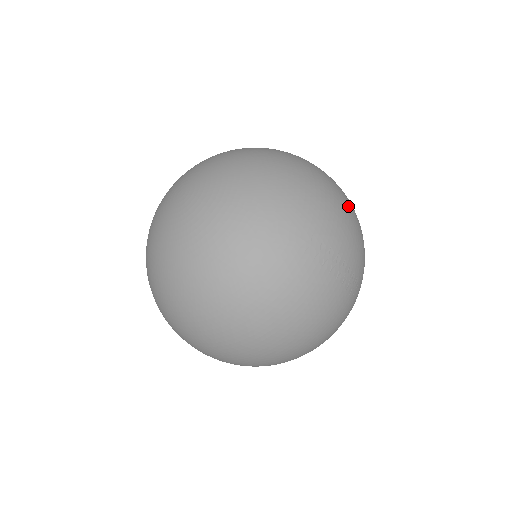
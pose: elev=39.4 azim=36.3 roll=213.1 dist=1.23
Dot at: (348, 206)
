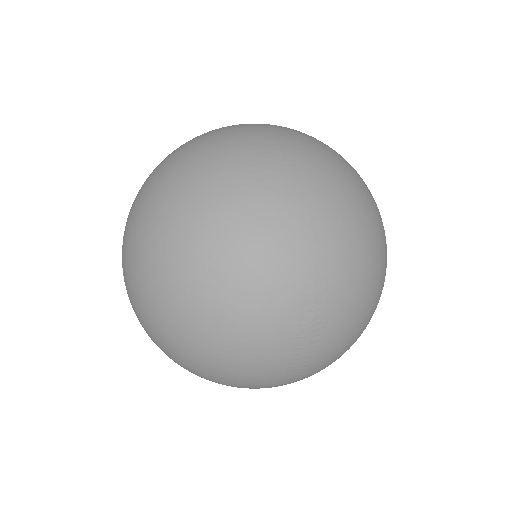
Dot at: (374, 305)
